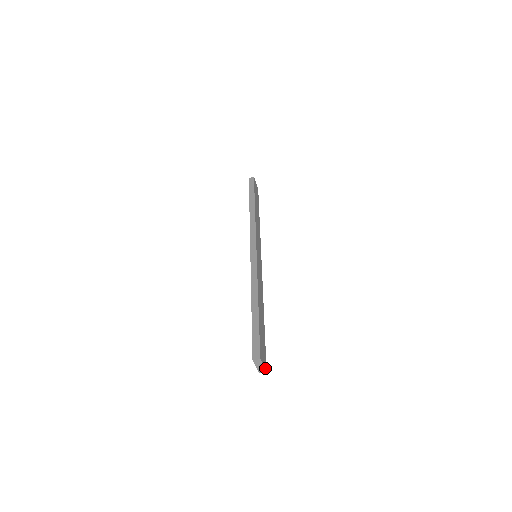
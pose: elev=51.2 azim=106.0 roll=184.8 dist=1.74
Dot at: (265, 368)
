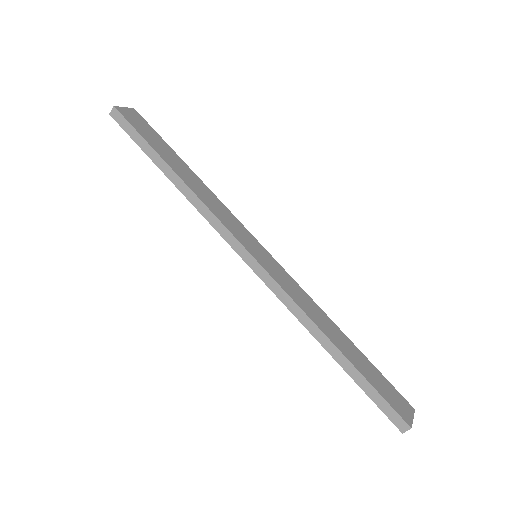
Dot at: (413, 412)
